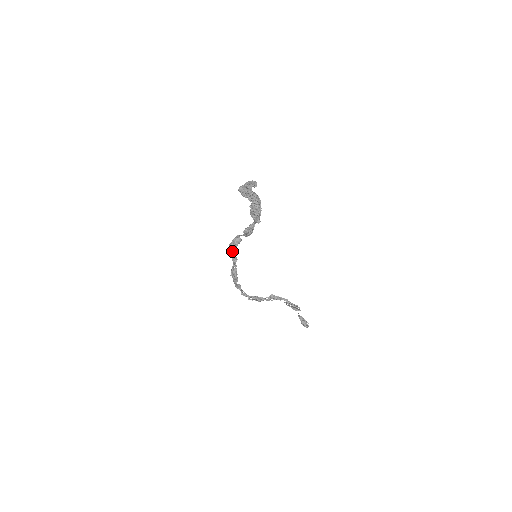
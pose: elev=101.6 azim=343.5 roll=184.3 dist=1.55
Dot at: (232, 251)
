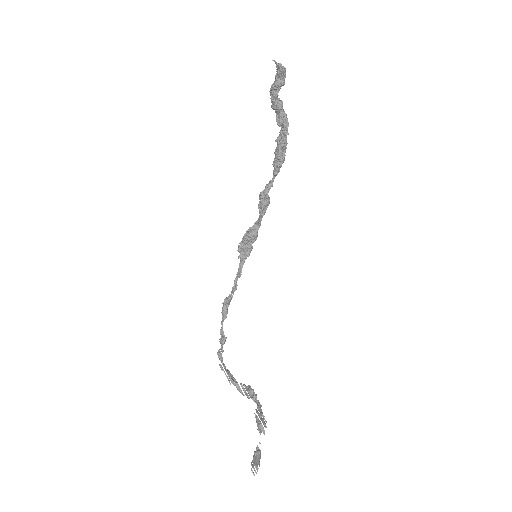
Dot at: (241, 252)
